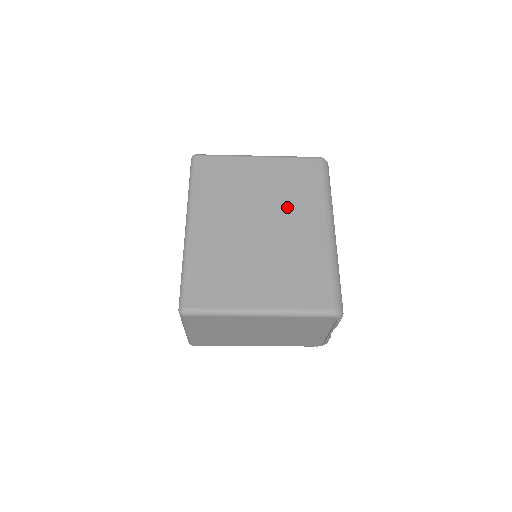
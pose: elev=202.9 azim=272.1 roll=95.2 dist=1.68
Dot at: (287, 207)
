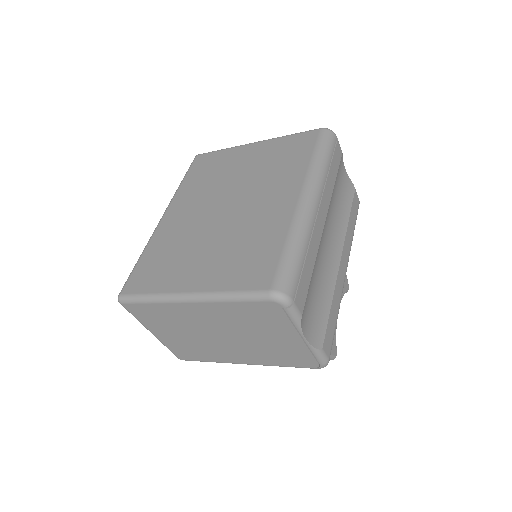
Dot at: (263, 184)
